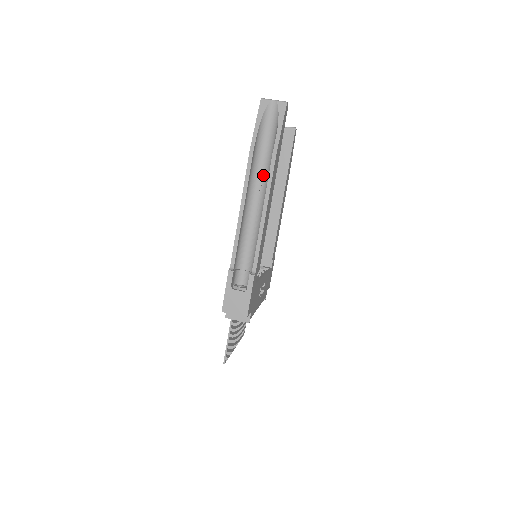
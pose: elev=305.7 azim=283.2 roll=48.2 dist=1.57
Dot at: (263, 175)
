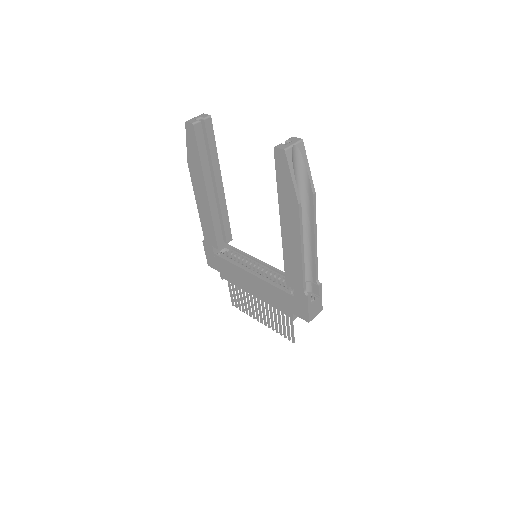
Dot at: occluded
